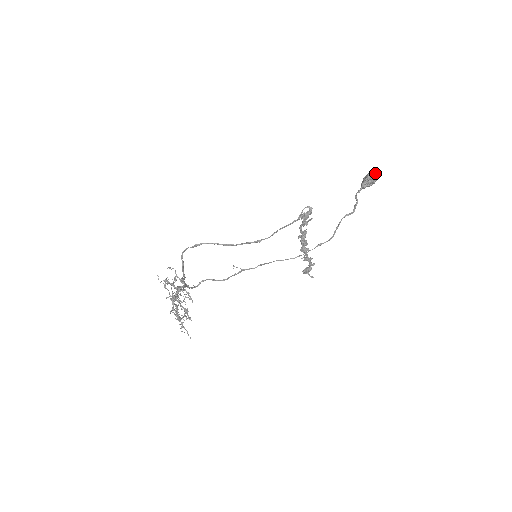
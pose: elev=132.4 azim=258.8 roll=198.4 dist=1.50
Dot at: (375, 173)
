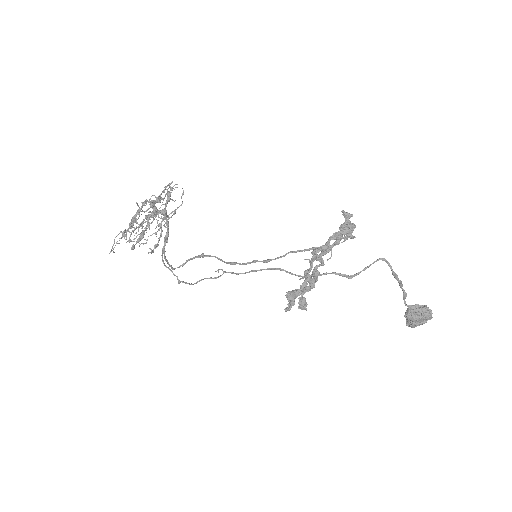
Dot at: (430, 309)
